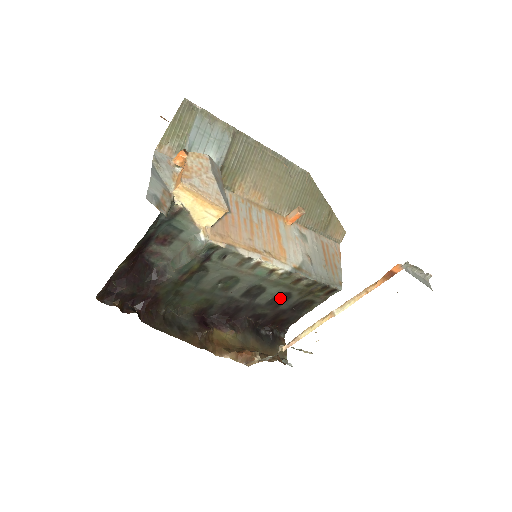
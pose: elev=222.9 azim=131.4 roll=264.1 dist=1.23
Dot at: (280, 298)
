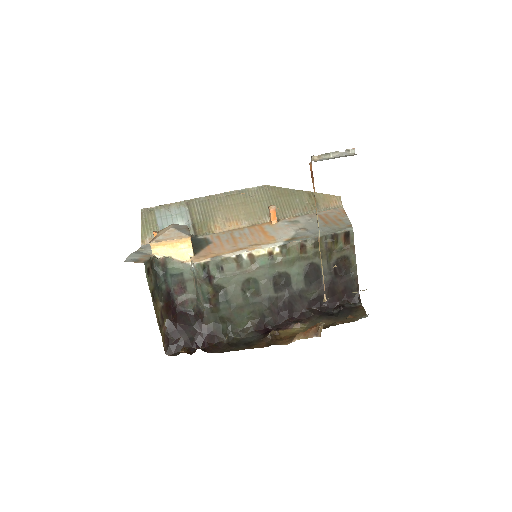
Dot at: (310, 273)
